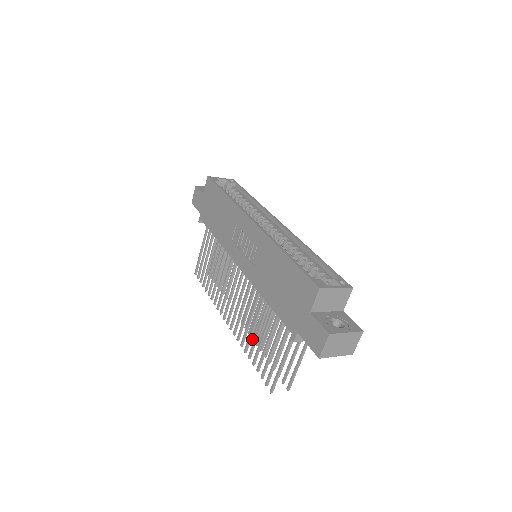
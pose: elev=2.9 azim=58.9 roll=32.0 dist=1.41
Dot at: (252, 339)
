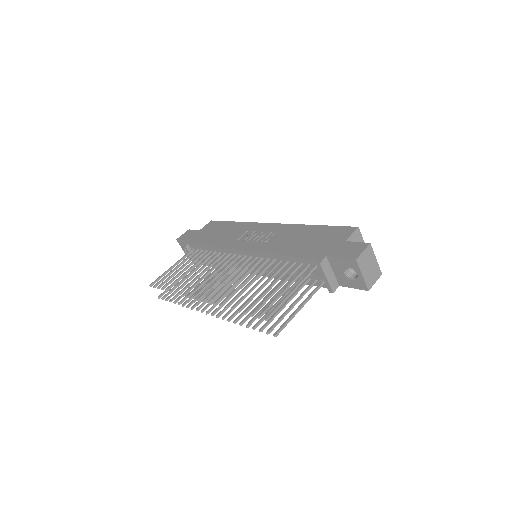
Dot at: (222, 318)
